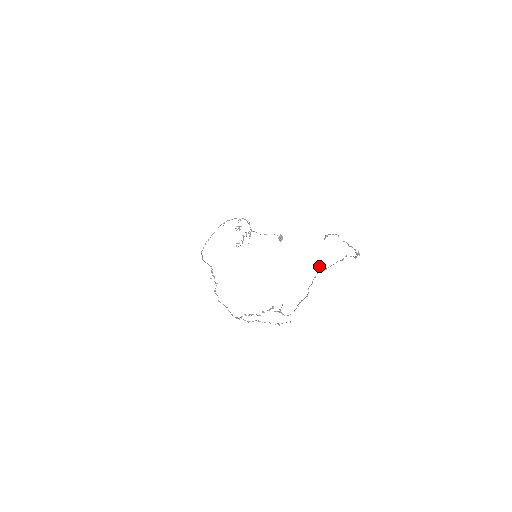
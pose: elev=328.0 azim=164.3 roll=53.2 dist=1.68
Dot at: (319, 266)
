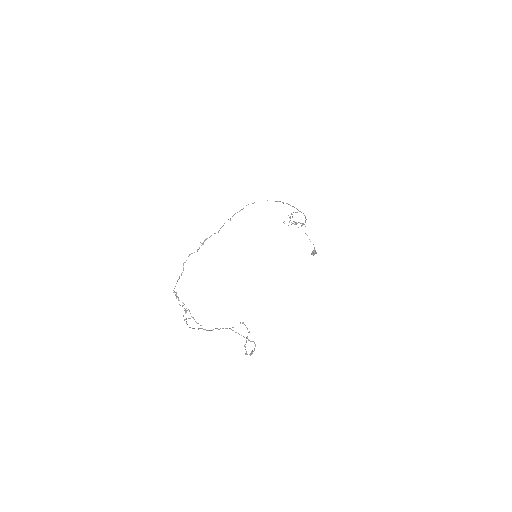
Dot at: occluded
